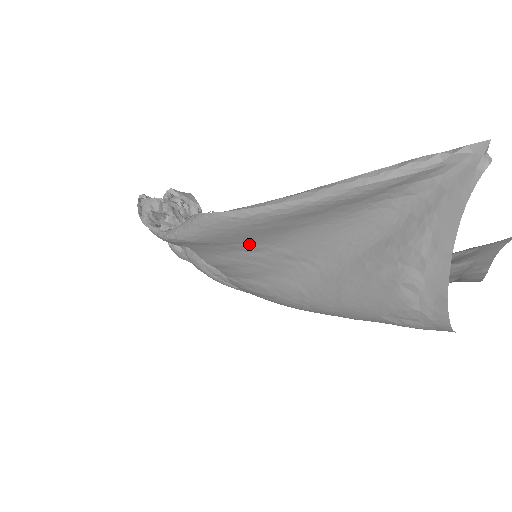
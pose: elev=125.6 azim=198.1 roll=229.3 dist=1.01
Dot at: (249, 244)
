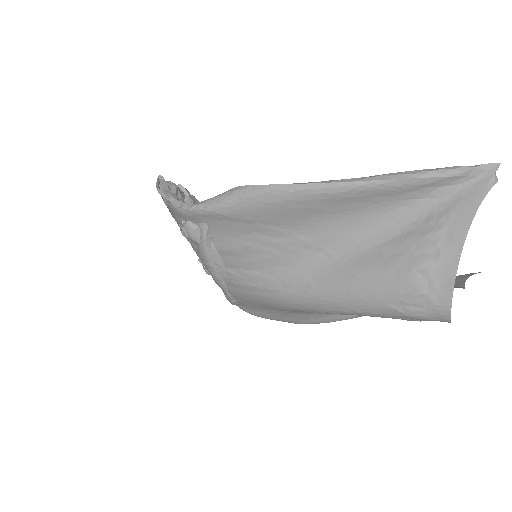
Dot at: (276, 226)
